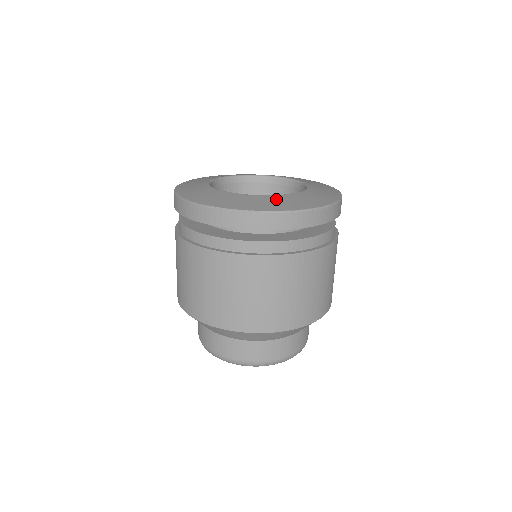
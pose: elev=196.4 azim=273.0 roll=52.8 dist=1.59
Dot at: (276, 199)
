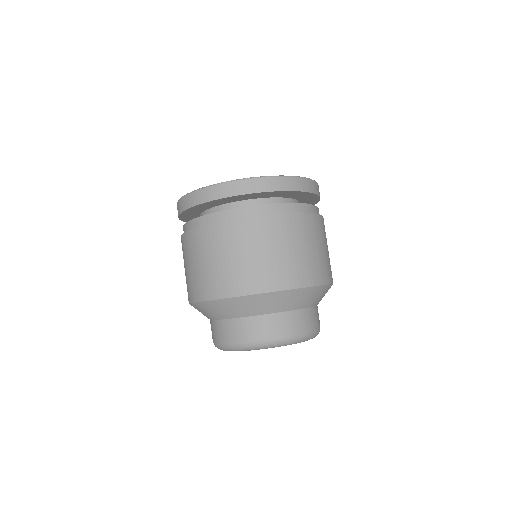
Dot at: occluded
